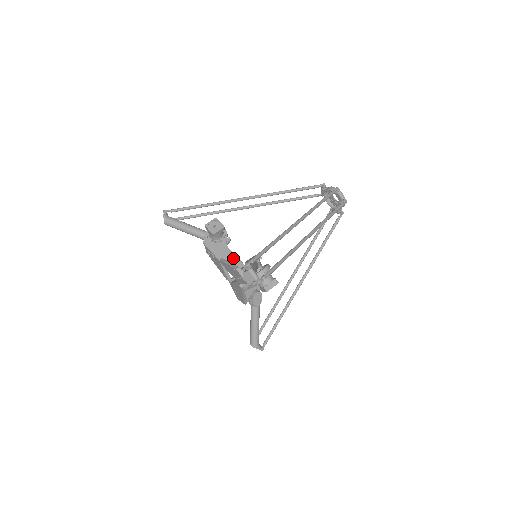
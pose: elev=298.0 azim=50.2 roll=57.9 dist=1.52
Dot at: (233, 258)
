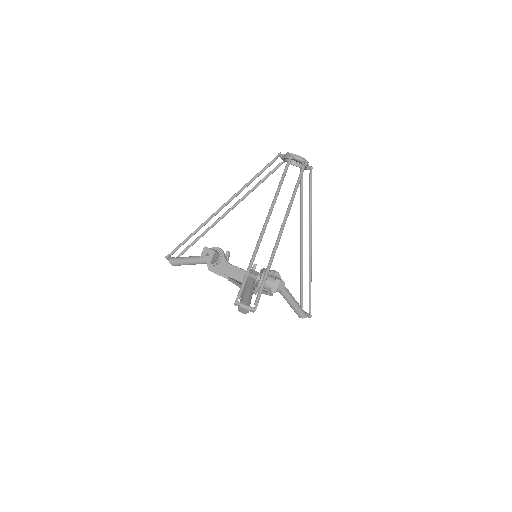
Dot at: (237, 271)
